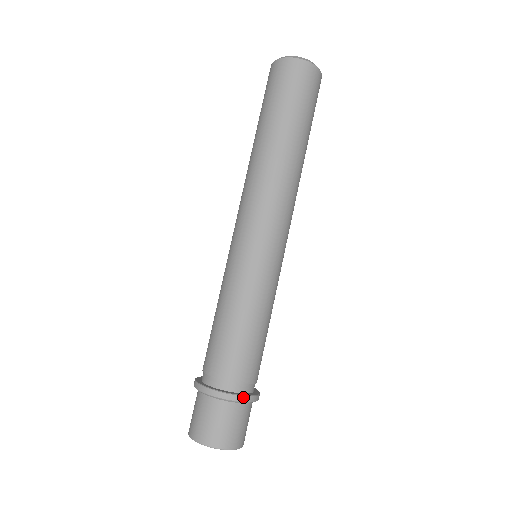
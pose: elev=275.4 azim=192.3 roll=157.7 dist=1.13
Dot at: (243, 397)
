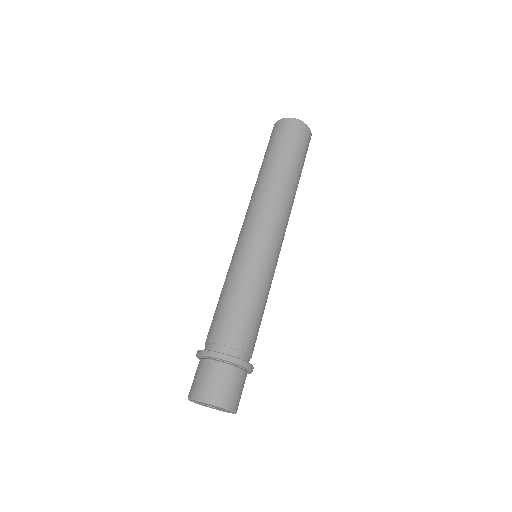
Dot at: (225, 355)
